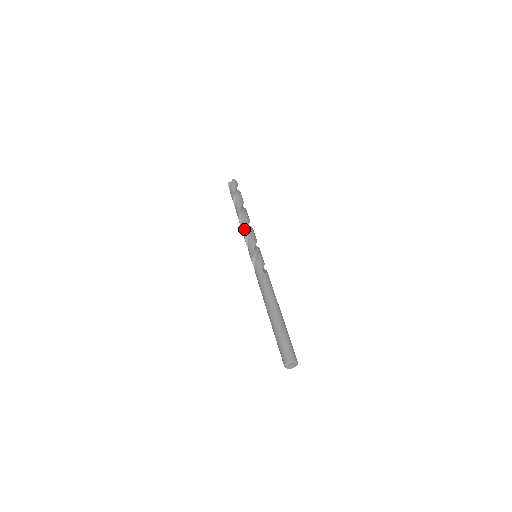
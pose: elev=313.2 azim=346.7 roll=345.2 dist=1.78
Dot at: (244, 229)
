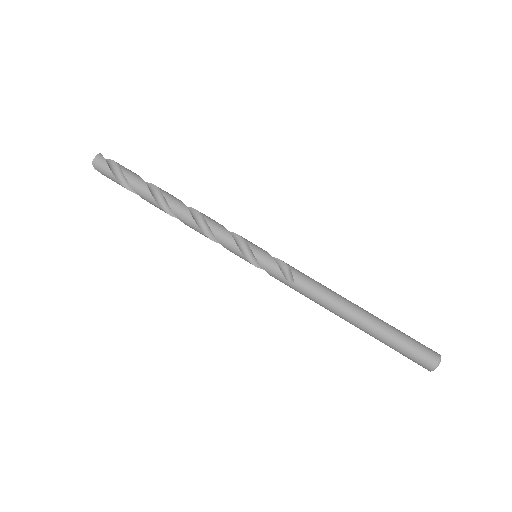
Dot at: occluded
